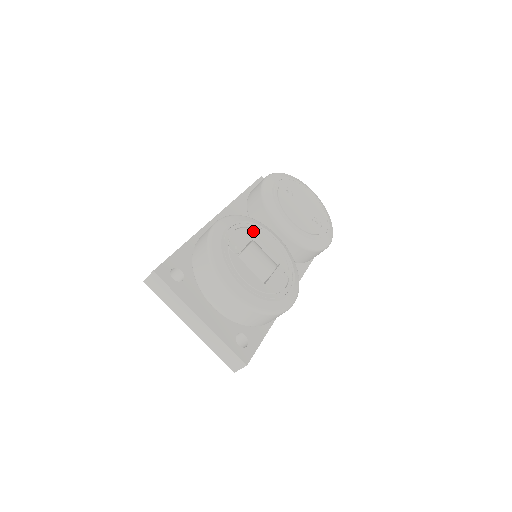
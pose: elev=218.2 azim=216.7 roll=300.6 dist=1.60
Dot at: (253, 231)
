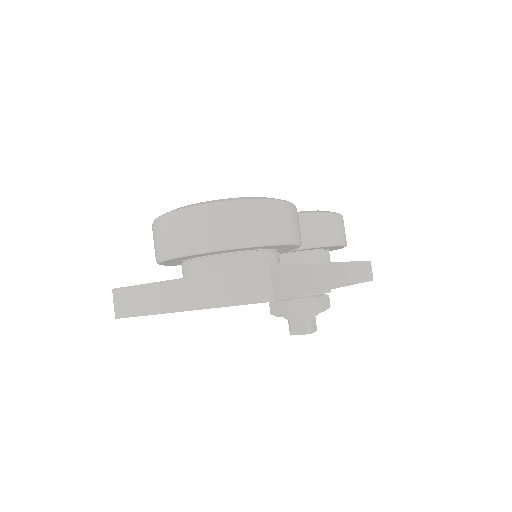
Dot at: occluded
